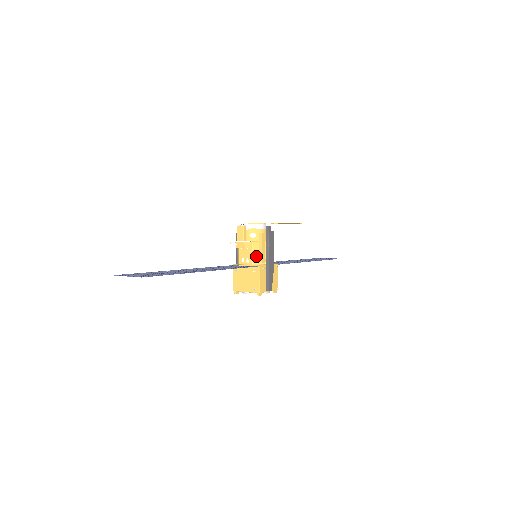
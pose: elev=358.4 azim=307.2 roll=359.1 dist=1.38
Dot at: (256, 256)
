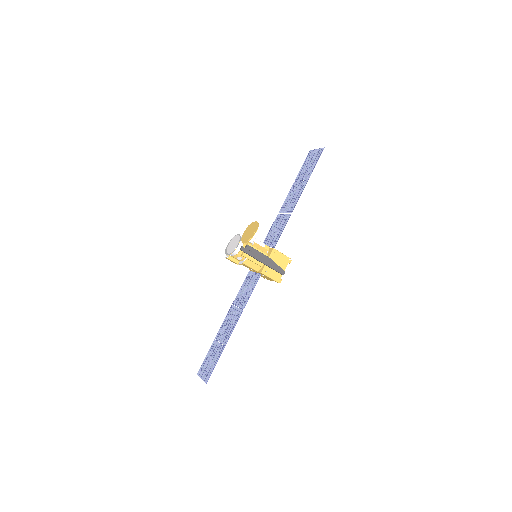
Dot at: (254, 266)
